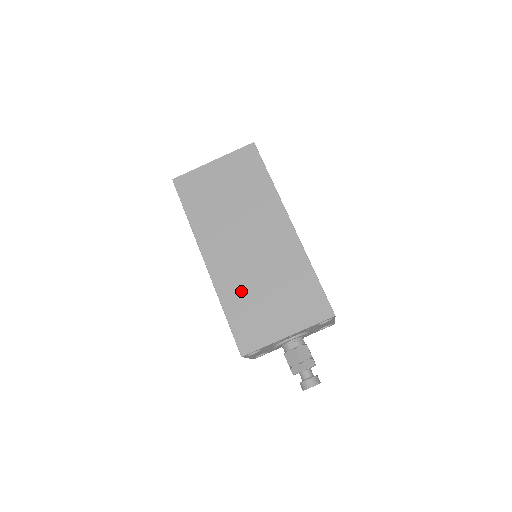
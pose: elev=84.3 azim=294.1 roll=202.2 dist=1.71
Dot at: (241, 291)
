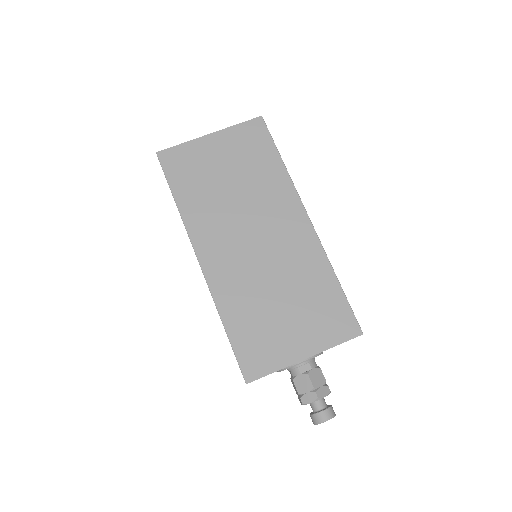
Dot at: (246, 299)
